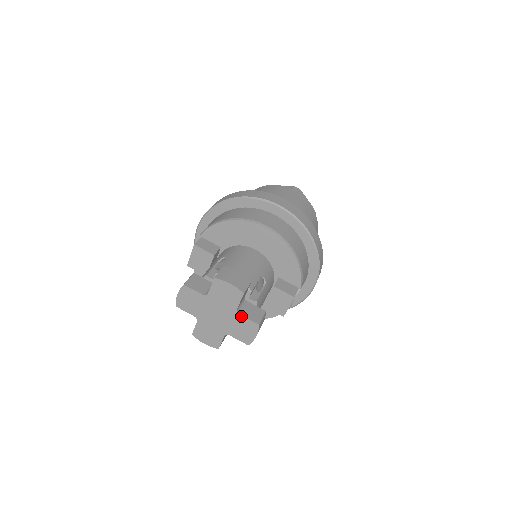
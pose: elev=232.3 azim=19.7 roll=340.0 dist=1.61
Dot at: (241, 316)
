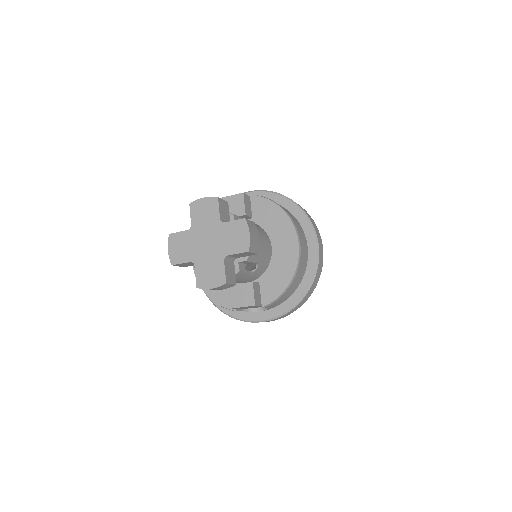
Dot at: (223, 263)
